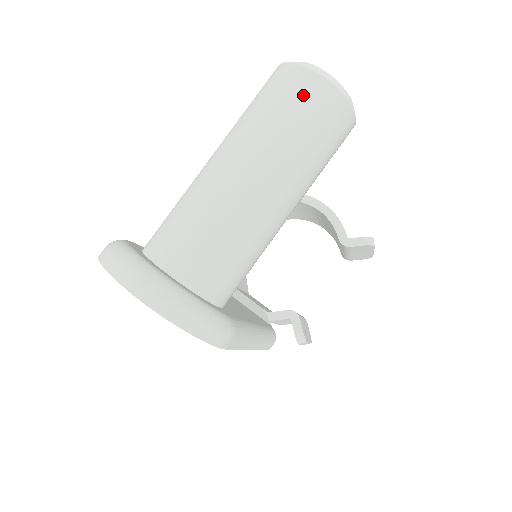
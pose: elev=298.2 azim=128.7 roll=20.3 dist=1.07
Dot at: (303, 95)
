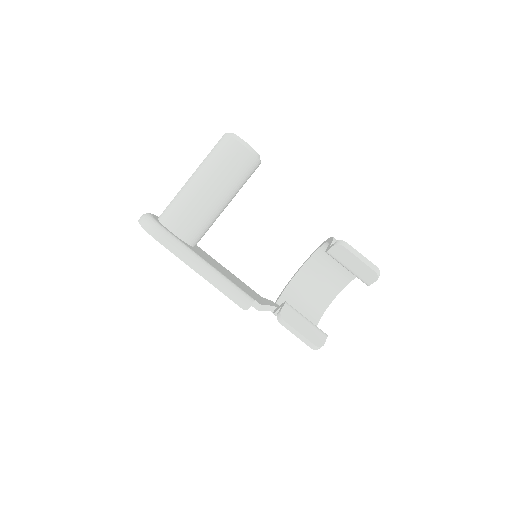
Dot at: (217, 143)
